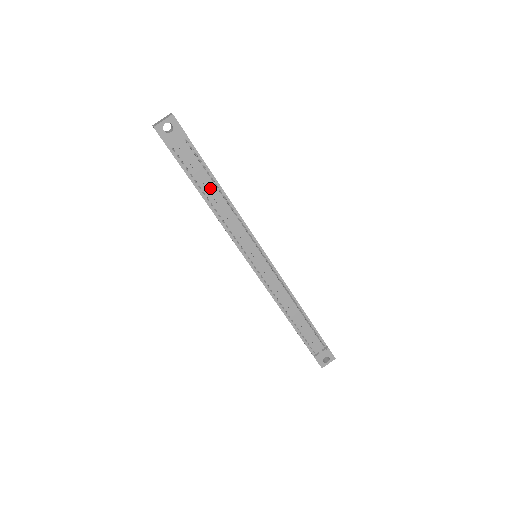
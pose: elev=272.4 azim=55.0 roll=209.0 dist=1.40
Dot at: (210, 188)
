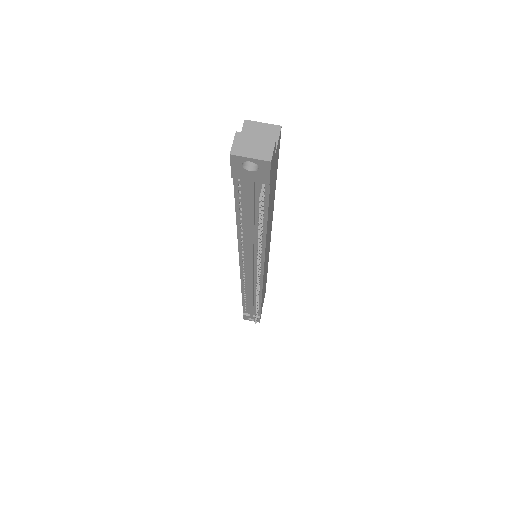
Dot at: (252, 224)
